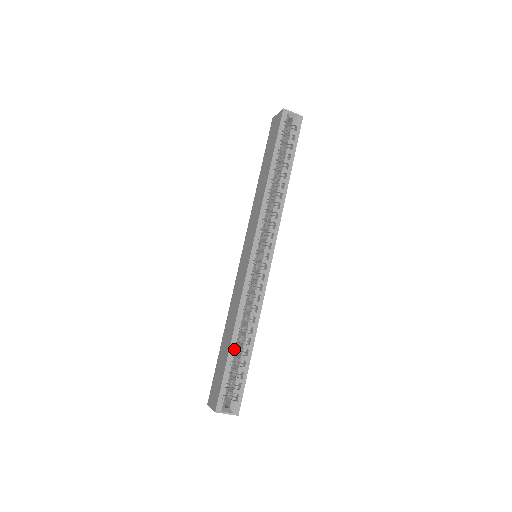
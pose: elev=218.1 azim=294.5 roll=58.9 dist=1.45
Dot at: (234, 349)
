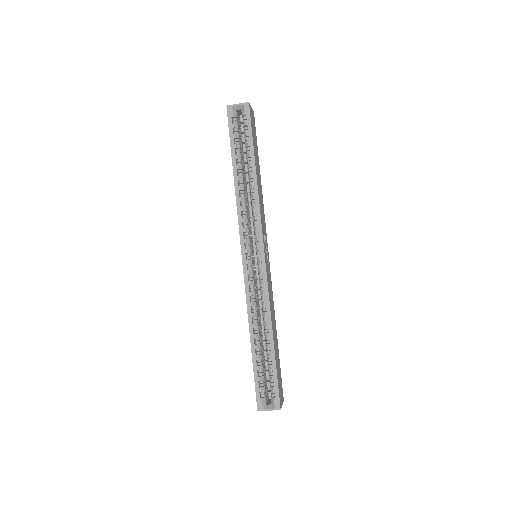
Dot at: (257, 351)
